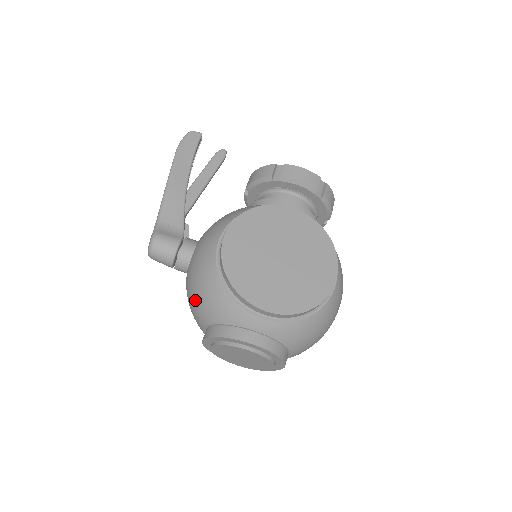
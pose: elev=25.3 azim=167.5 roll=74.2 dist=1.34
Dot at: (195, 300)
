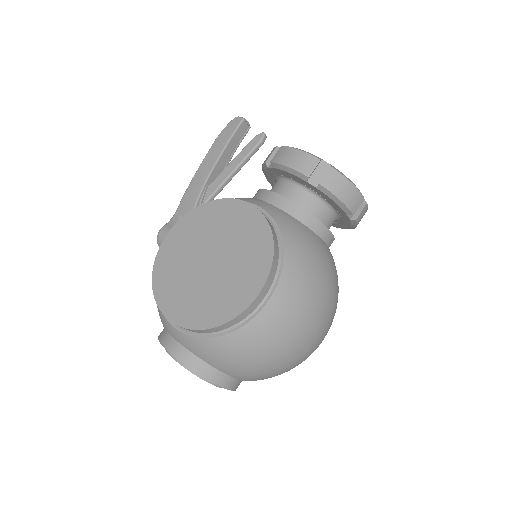
Dot at: occluded
